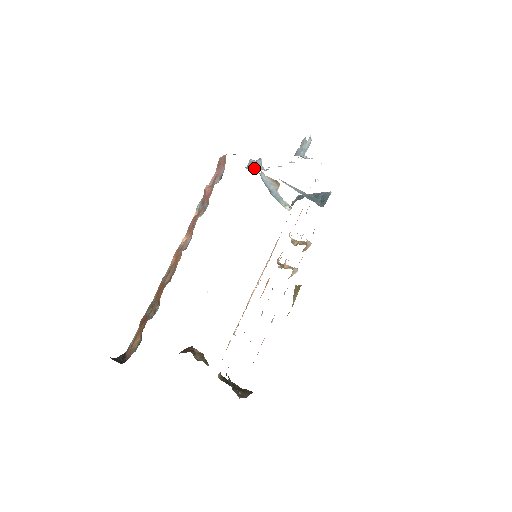
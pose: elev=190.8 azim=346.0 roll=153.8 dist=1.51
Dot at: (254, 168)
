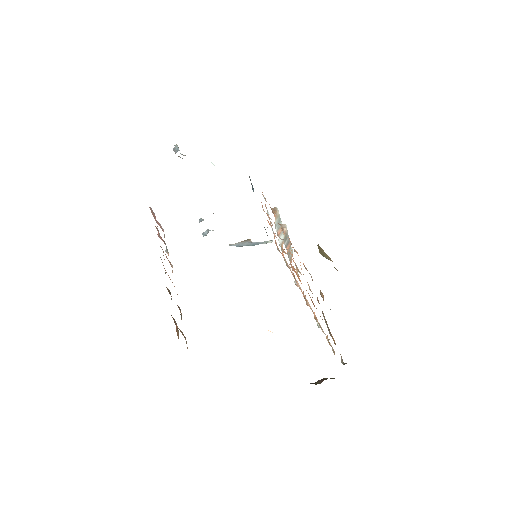
Dot at: occluded
